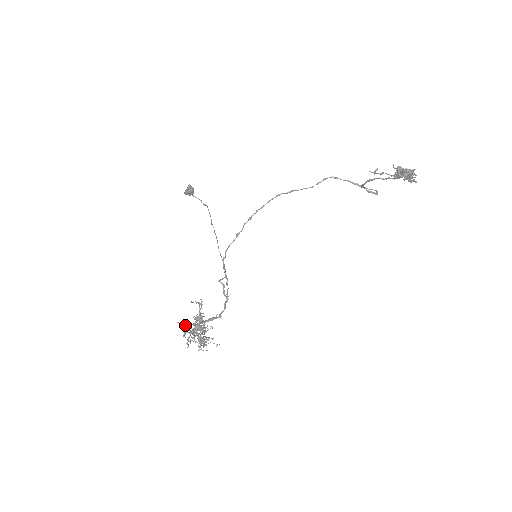
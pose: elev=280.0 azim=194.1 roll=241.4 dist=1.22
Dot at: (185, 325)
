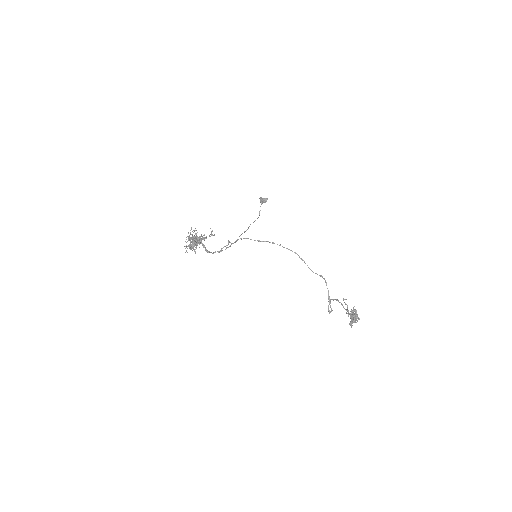
Dot at: occluded
